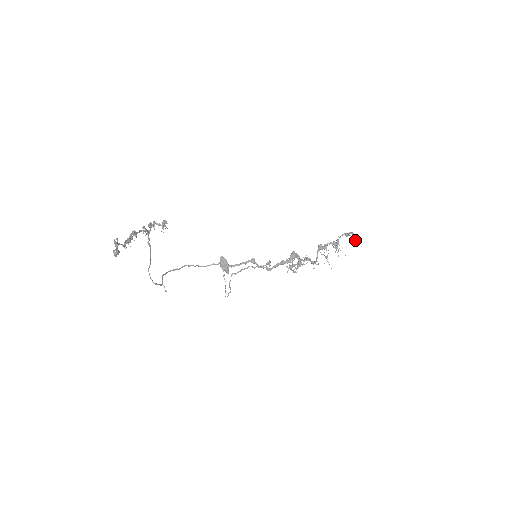
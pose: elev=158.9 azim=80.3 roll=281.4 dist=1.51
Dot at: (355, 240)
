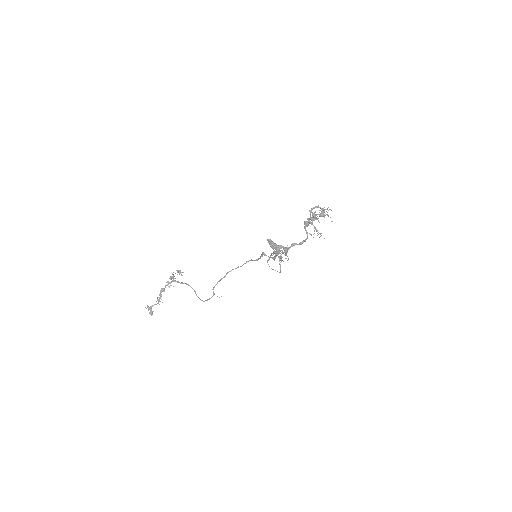
Dot at: occluded
